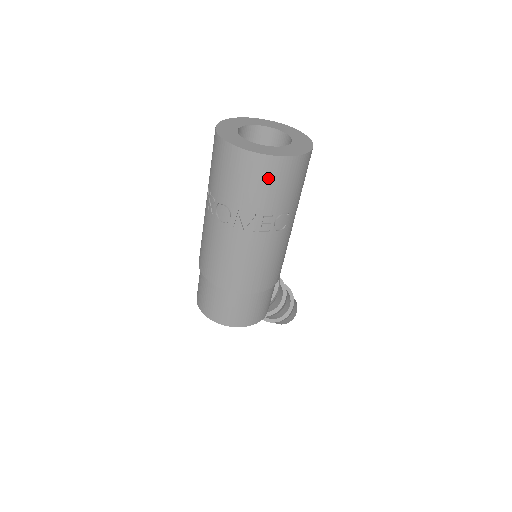
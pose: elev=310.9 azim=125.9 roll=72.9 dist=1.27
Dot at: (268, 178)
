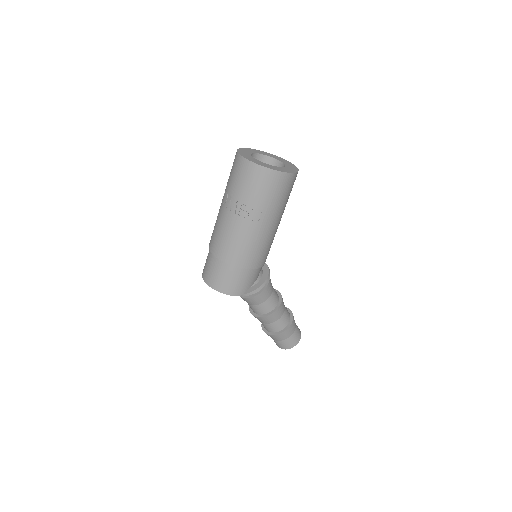
Dot at: (249, 177)
